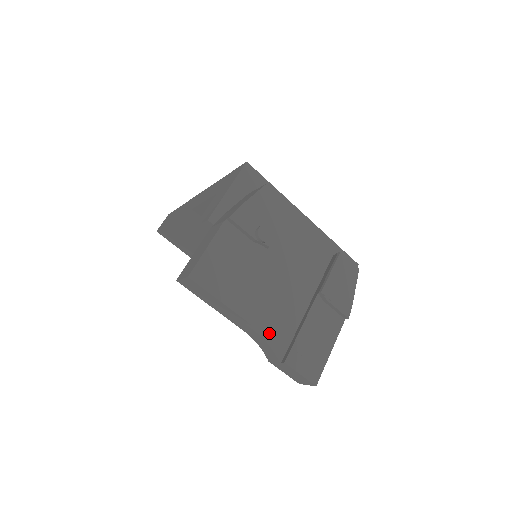
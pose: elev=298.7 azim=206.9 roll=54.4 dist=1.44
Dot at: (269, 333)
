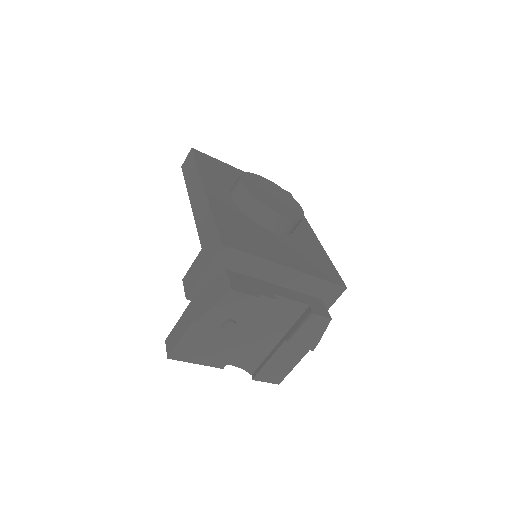
Dot at: (241, 363)
